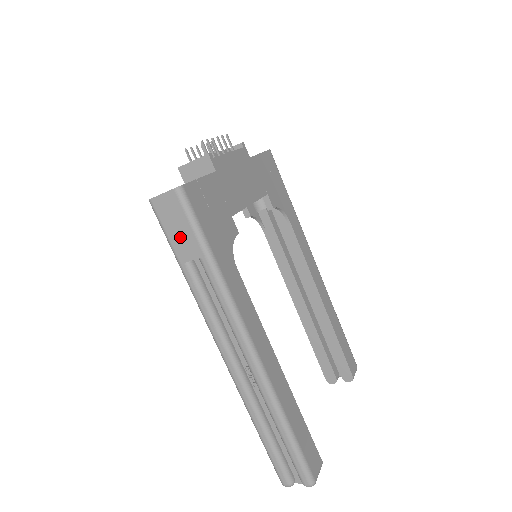
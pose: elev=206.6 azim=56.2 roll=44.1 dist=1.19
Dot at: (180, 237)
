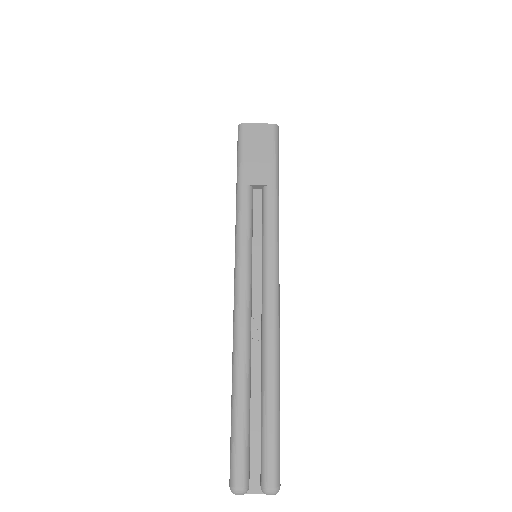
Dot at: (256, 162)
